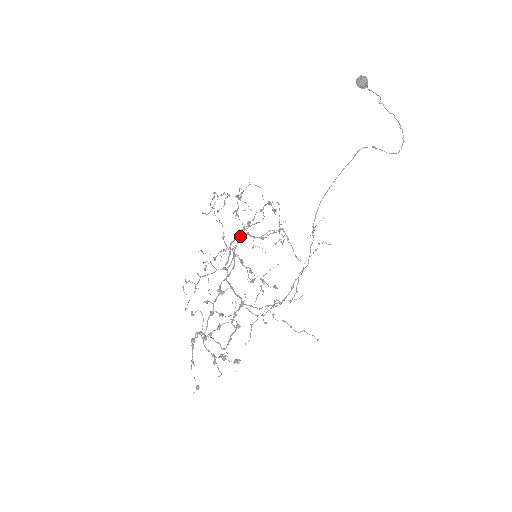
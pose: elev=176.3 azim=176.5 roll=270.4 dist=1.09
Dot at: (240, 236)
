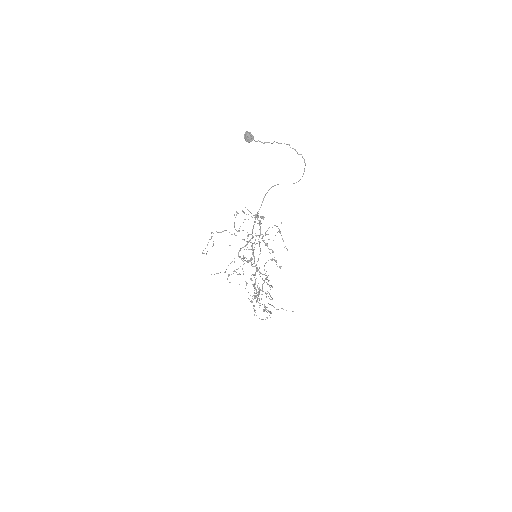
Dot at: (255, 233)
